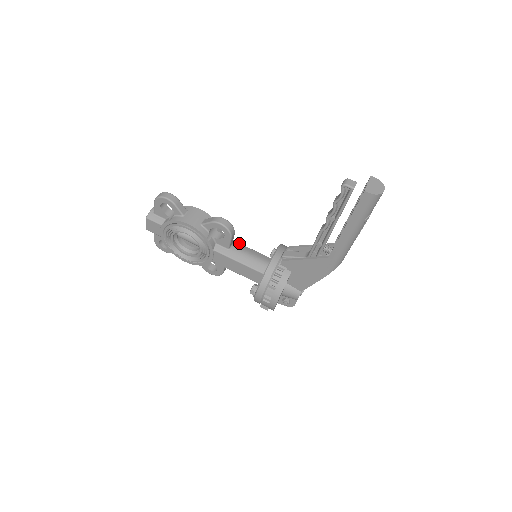
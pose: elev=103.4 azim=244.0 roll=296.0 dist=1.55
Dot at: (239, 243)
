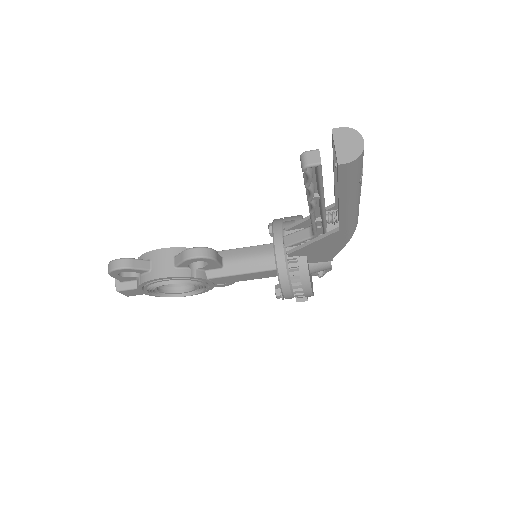
Dot at: (228, 250)
